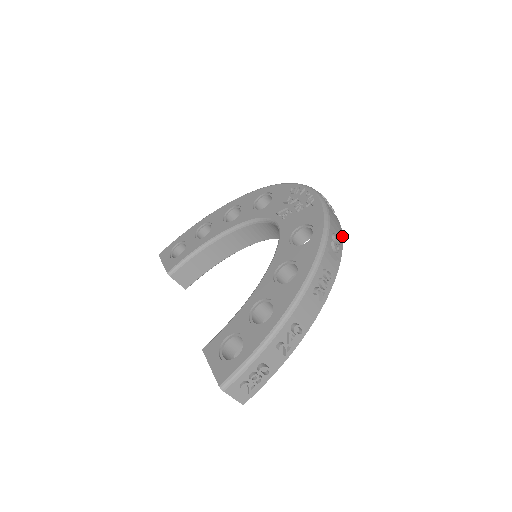
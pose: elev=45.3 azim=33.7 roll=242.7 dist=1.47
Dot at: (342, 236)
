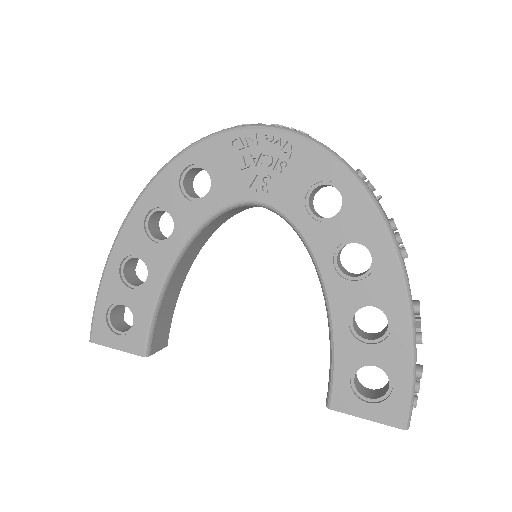
Dot at: occluded
